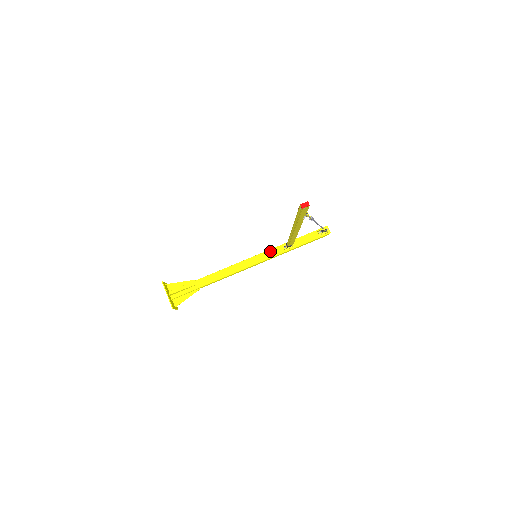
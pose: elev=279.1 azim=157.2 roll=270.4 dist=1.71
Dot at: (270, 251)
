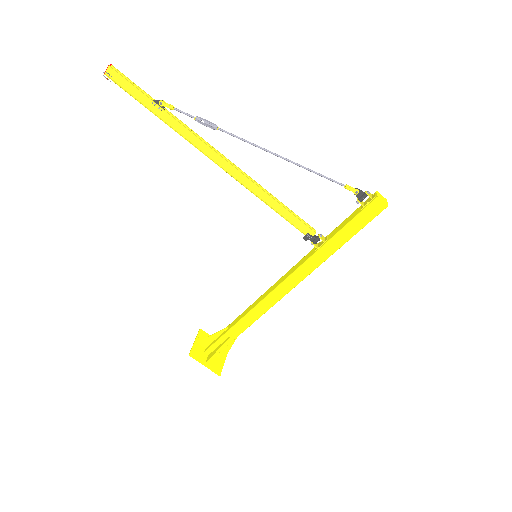
Dot at: (301, 260)
